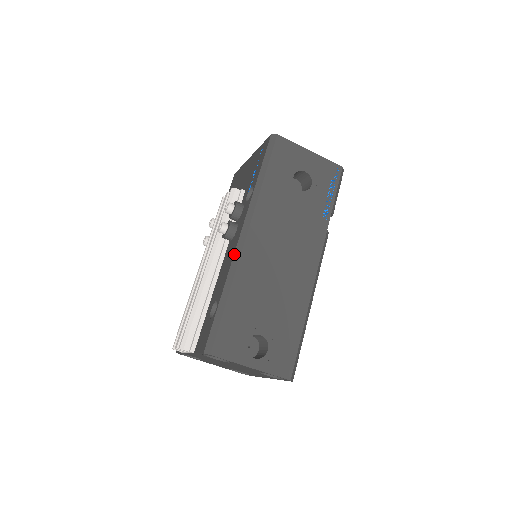
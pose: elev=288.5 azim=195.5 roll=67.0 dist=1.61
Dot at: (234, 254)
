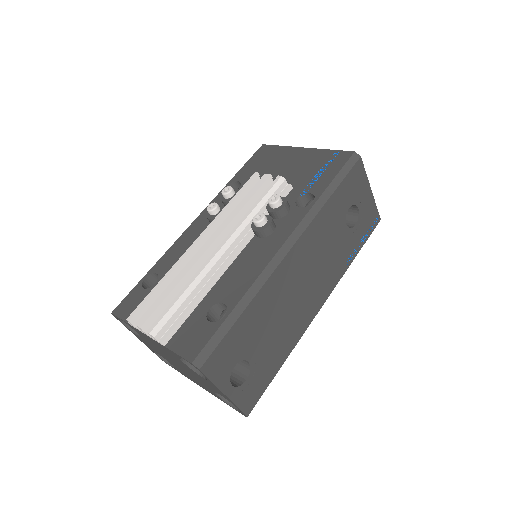
Dot at: (269, 263)
